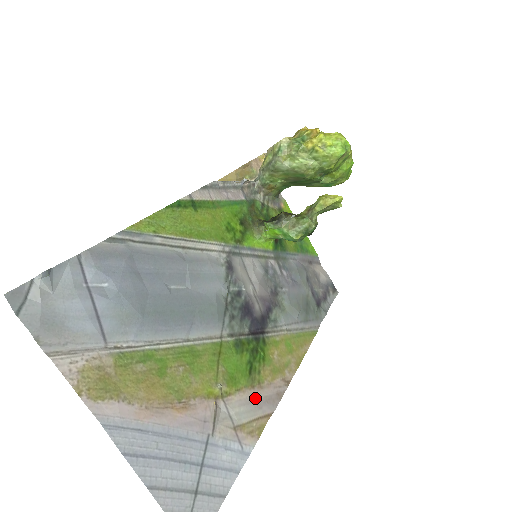
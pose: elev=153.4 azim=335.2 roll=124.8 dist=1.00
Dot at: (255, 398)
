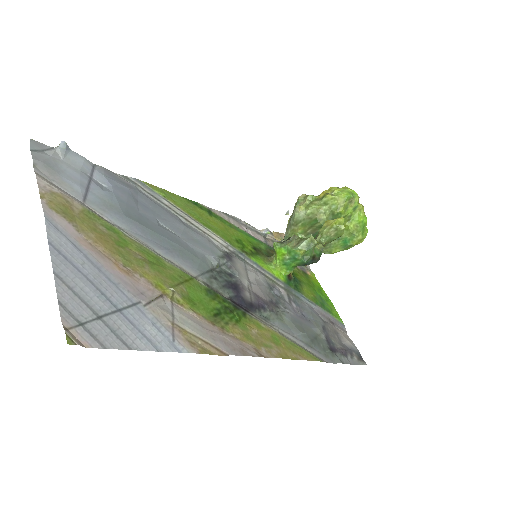
Dot at: (211, 330)
